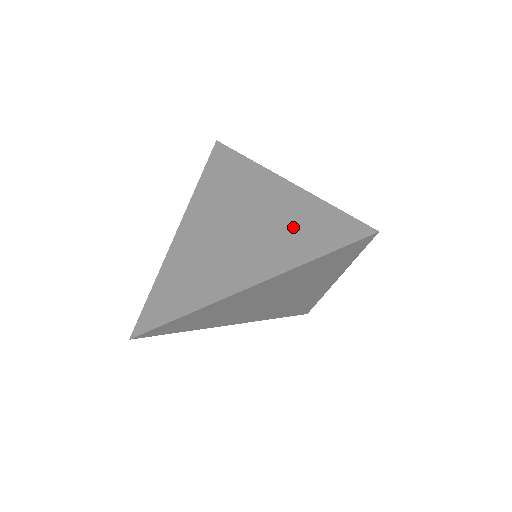
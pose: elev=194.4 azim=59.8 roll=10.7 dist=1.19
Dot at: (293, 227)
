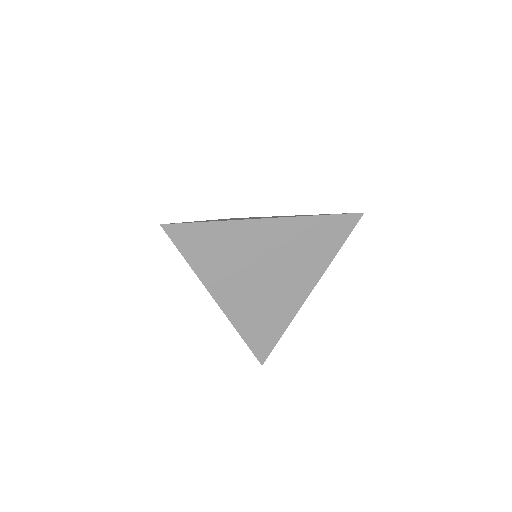
Dot at: occluded
